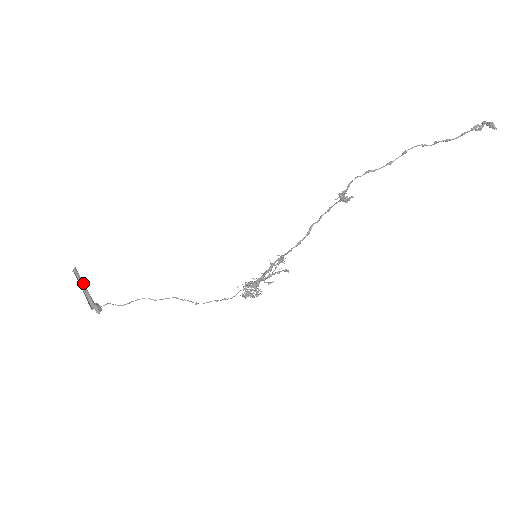
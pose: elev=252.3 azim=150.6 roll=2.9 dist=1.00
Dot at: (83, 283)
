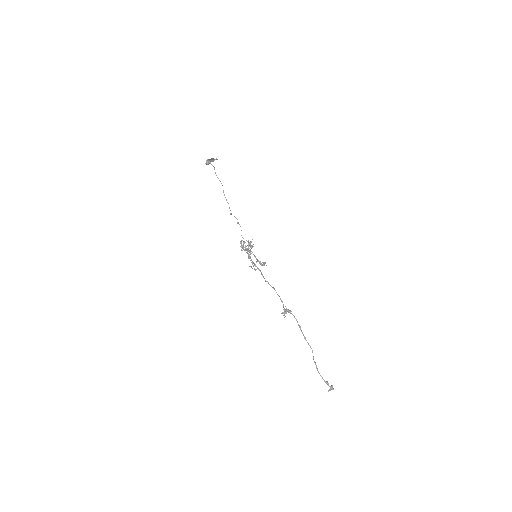
Dot at: occluded
